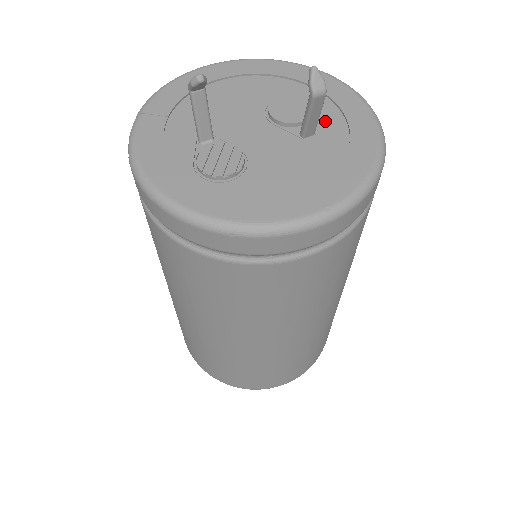
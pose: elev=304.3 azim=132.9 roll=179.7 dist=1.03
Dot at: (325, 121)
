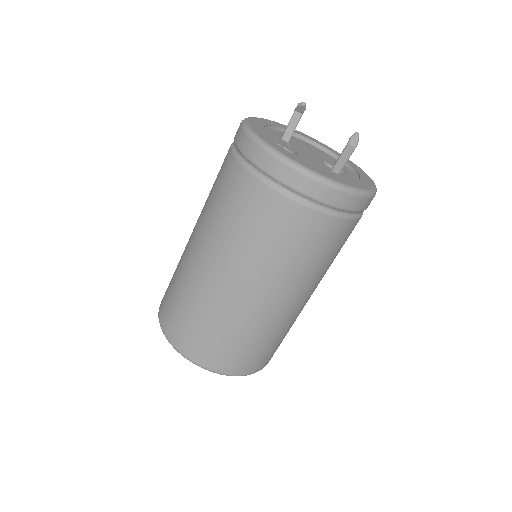
Dot at: (348, 178)
